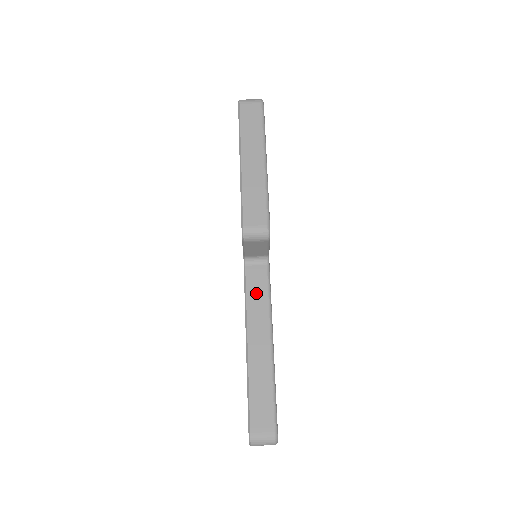
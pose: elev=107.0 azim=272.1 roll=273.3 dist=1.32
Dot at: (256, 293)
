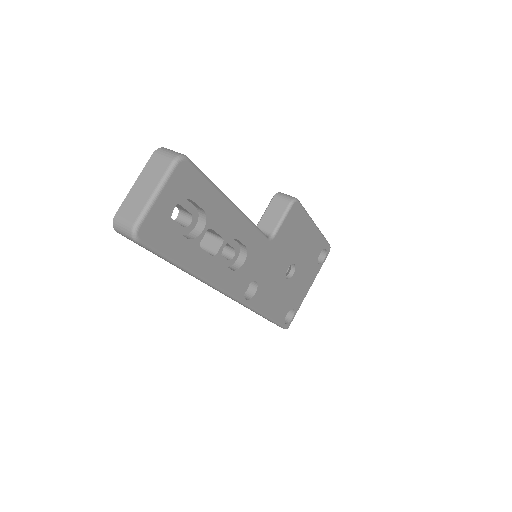
Dot at: occluded
